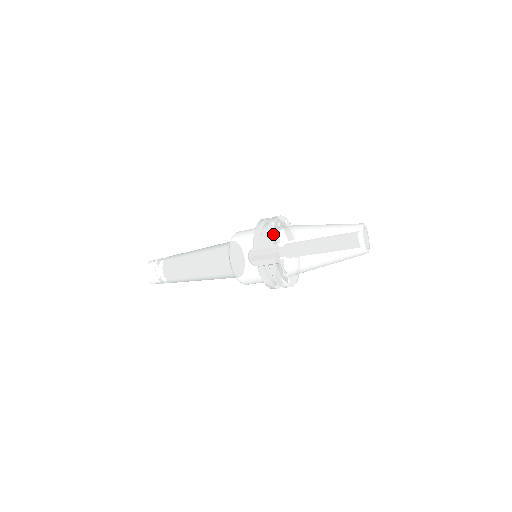
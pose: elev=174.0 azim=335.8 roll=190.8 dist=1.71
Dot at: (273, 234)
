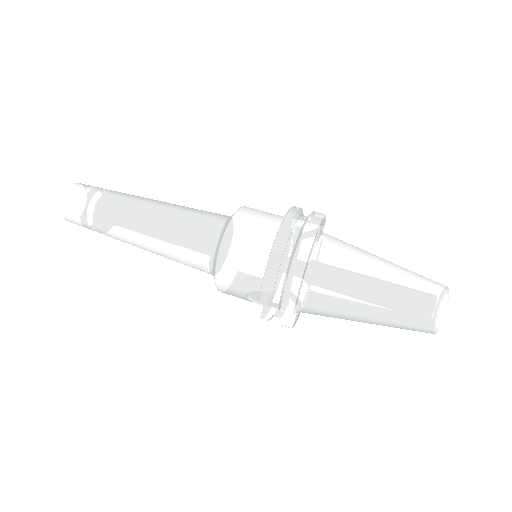
Dot at: (296, 300)
